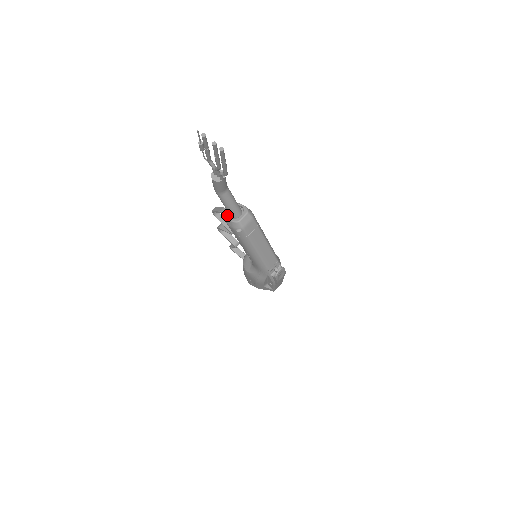
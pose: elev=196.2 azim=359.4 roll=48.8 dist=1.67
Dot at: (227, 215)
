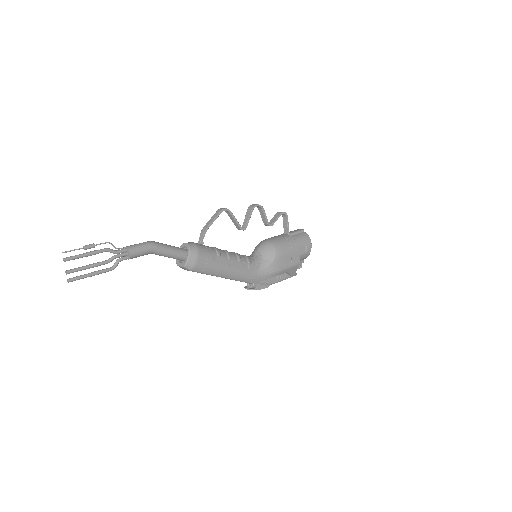
Dot at: occluded
